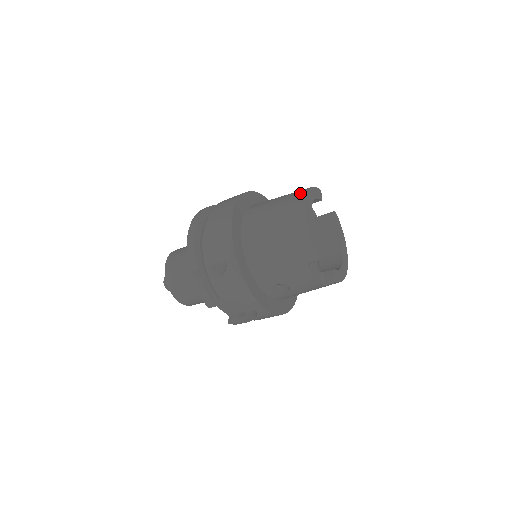
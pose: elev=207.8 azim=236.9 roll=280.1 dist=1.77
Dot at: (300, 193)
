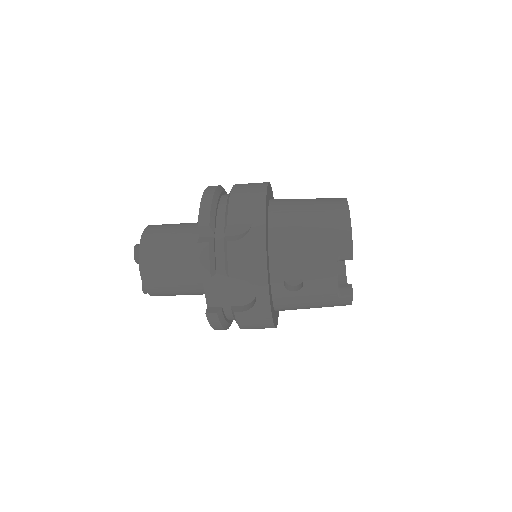
Dot at: occluded
